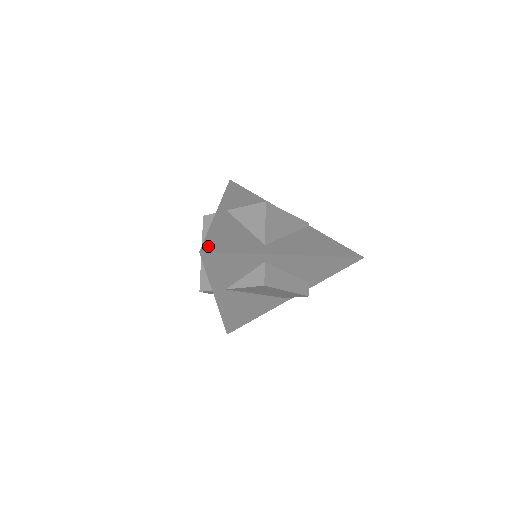
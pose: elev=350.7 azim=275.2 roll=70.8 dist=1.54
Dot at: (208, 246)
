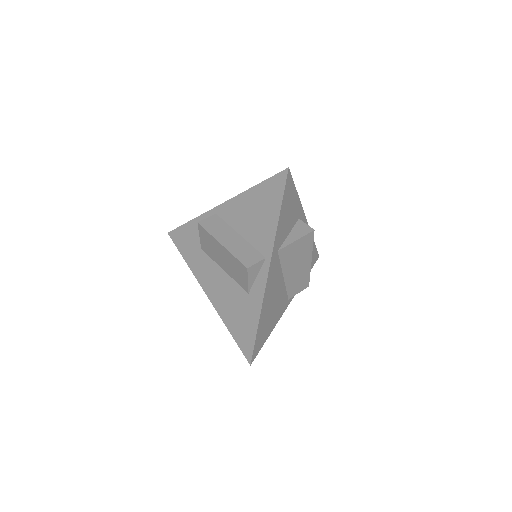
Dot at: occluded
